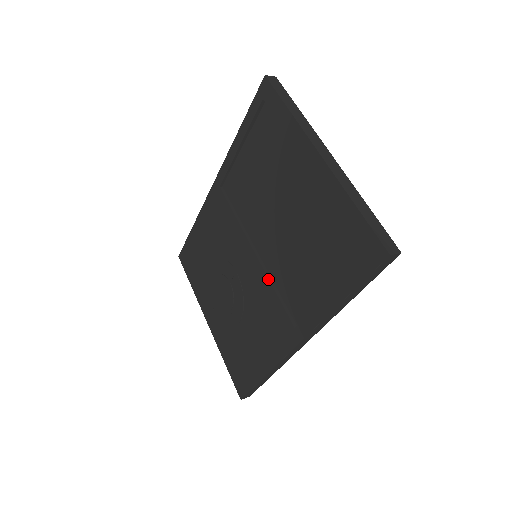
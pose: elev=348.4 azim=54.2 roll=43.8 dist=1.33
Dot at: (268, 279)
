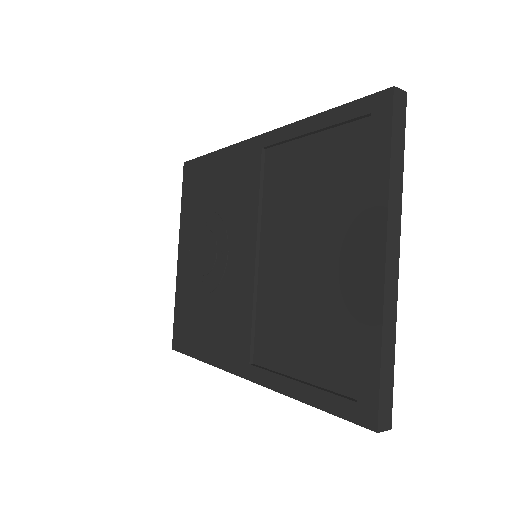
Dot at: (253, 296)
